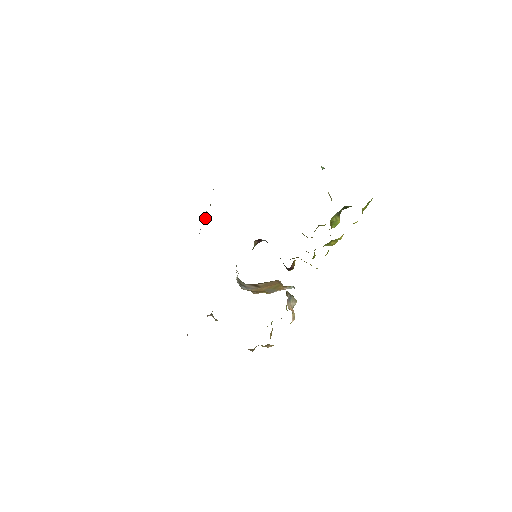
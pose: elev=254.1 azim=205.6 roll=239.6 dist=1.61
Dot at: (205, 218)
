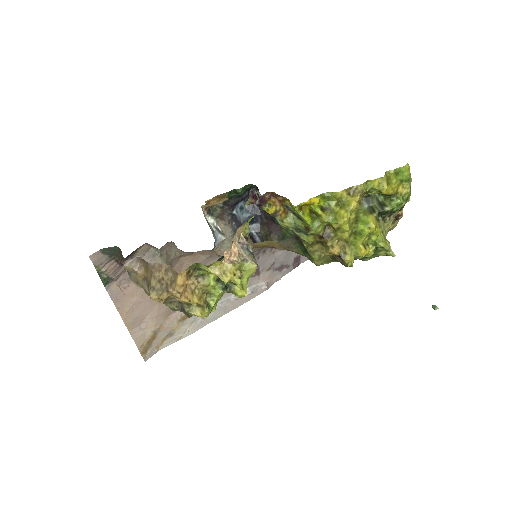
Dot at: (252, 289)
